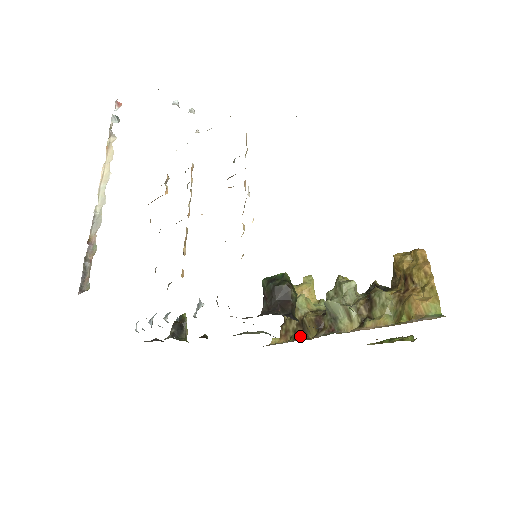
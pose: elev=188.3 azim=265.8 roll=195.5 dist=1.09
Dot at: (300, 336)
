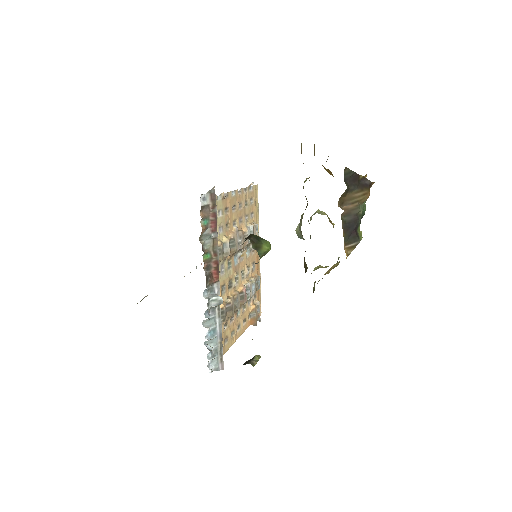
Dot at: occluded
